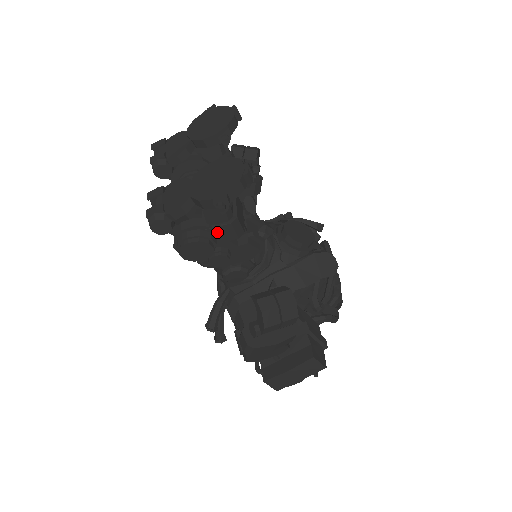
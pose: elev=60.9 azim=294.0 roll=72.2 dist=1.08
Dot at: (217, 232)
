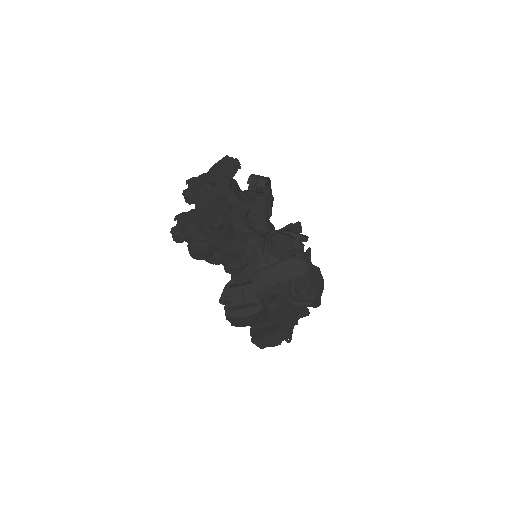
Dot at: (212, 244)
